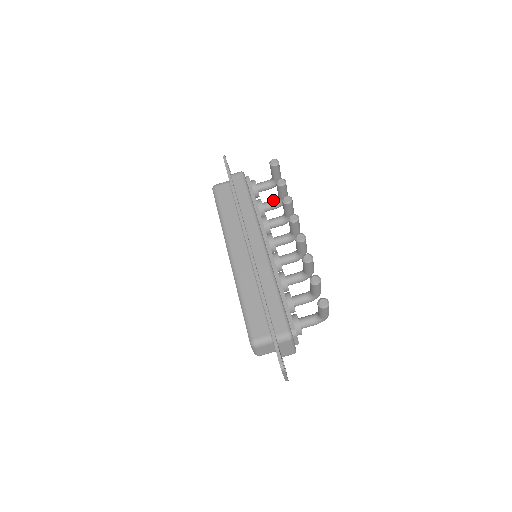
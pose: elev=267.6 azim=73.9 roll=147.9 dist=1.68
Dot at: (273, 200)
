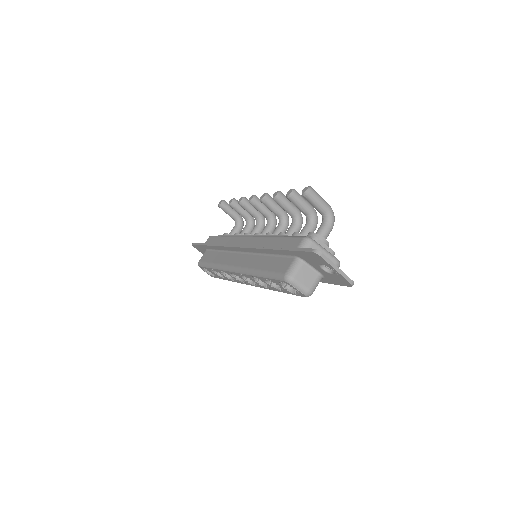
Dot at: occluded
